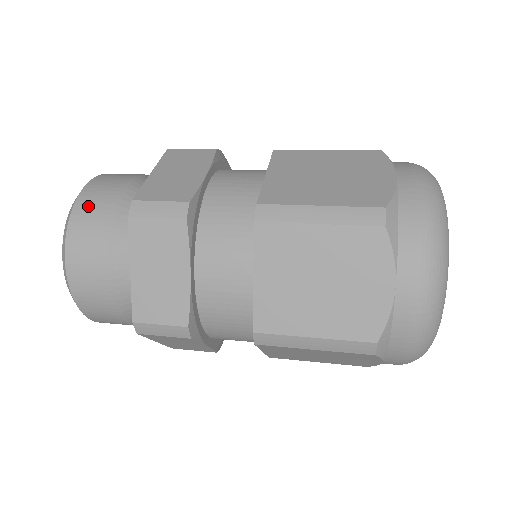
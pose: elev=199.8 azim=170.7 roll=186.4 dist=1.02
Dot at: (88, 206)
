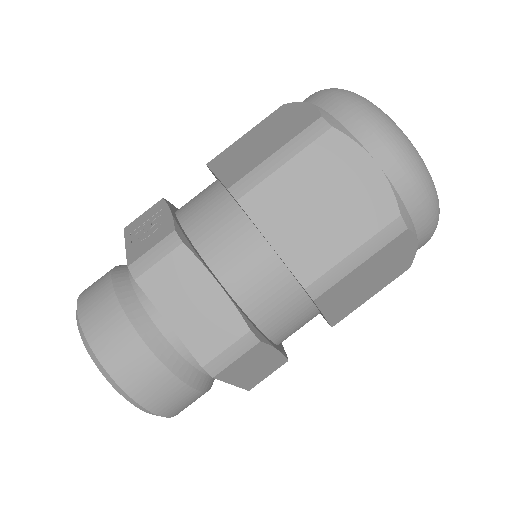
Dot at: (142, 385)
